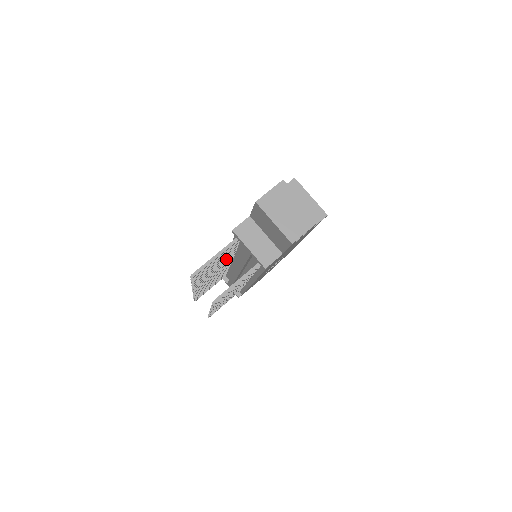
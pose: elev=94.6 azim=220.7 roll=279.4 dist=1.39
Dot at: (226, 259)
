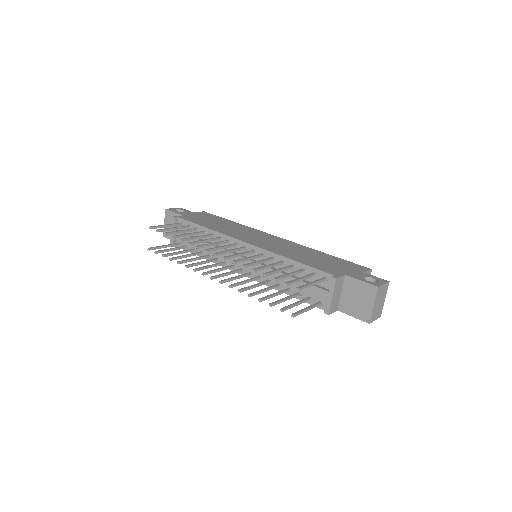
Dot at: (268, 260)
